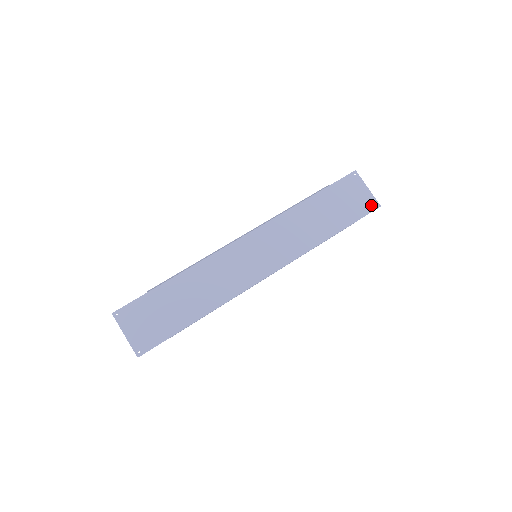
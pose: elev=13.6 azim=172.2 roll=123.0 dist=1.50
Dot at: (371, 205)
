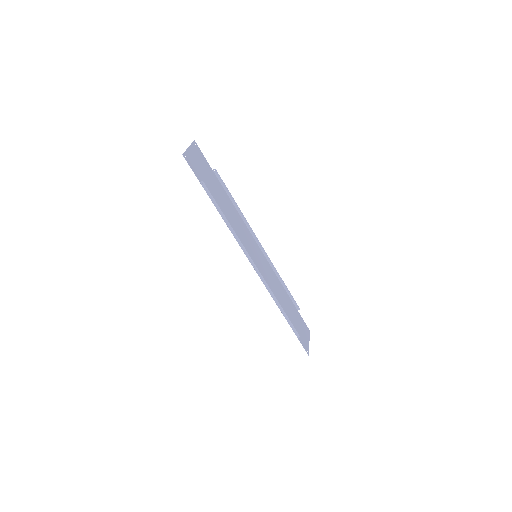
Dot at: (306, 347)
